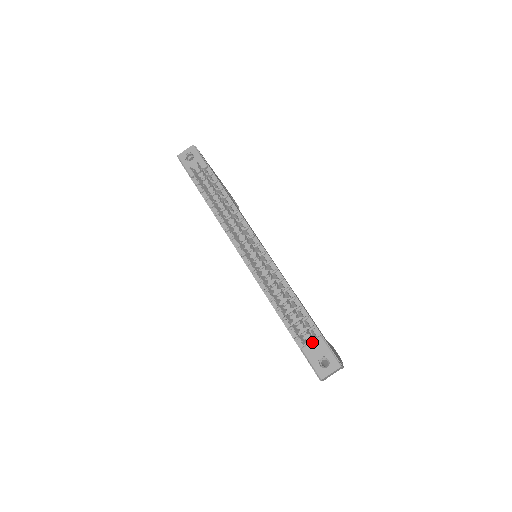
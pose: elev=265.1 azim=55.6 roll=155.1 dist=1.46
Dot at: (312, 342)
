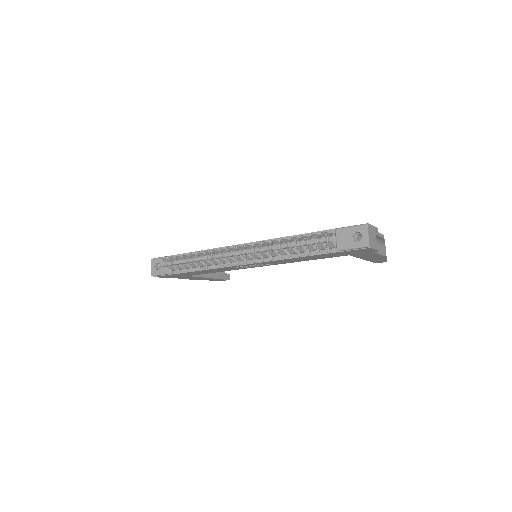
Dot at: (336, 239)
